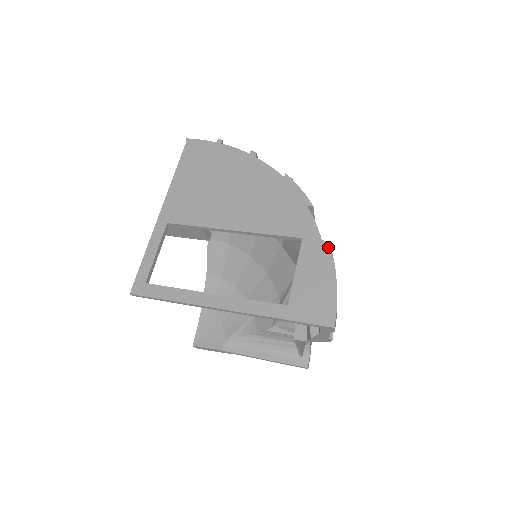
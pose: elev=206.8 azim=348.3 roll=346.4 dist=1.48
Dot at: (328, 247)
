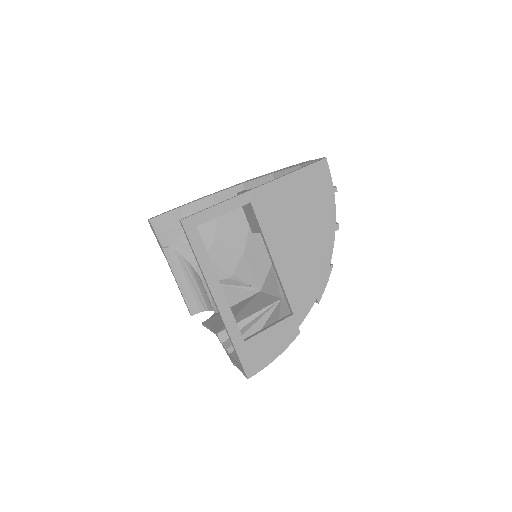
Dot at: (296, 335)
